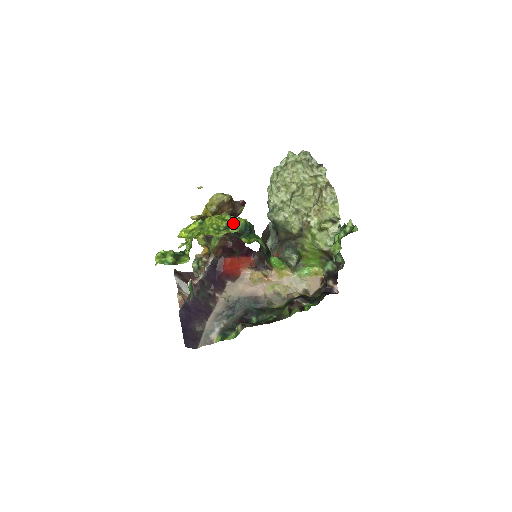
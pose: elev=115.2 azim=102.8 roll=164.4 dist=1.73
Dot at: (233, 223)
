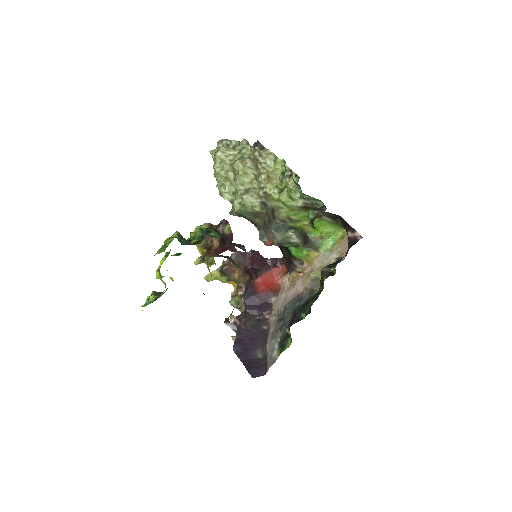
Dot at: (191, 237)
